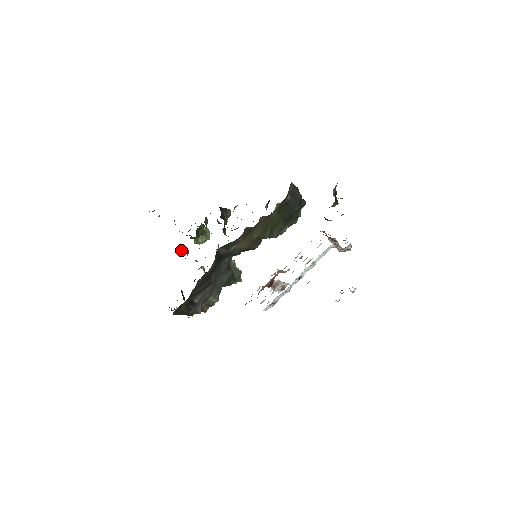
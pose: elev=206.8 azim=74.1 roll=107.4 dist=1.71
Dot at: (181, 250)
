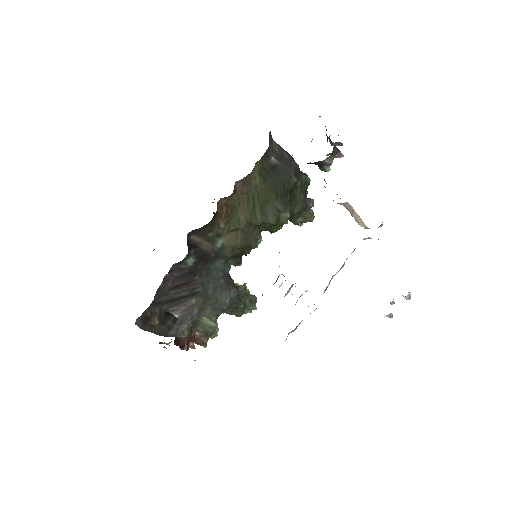
Dot at: occluded
